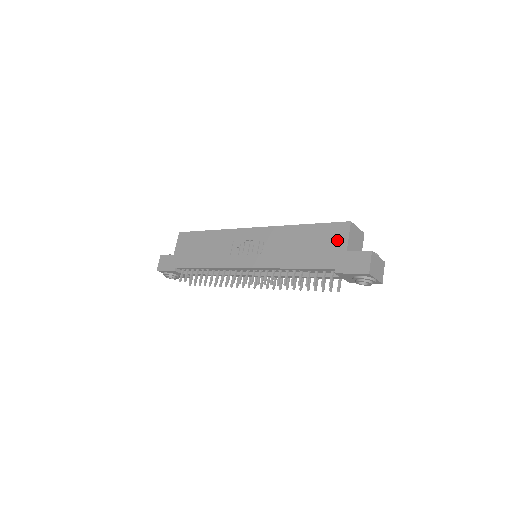
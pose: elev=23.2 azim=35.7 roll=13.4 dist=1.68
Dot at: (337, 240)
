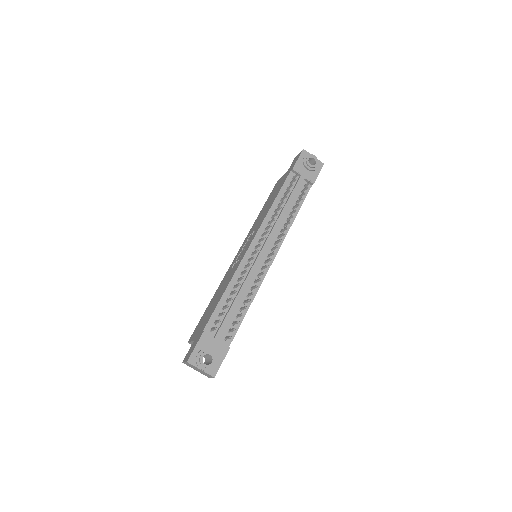
Dot at: (280, 181)
